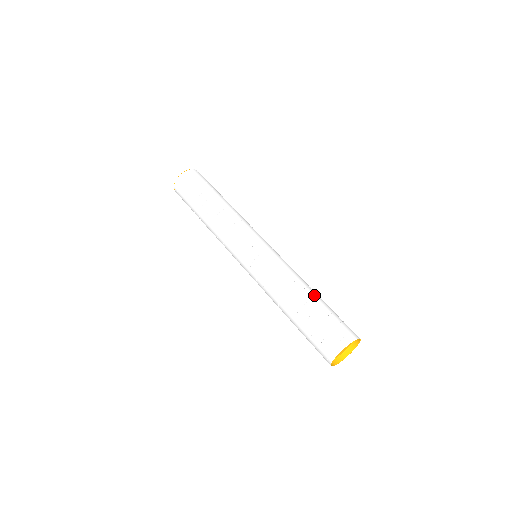
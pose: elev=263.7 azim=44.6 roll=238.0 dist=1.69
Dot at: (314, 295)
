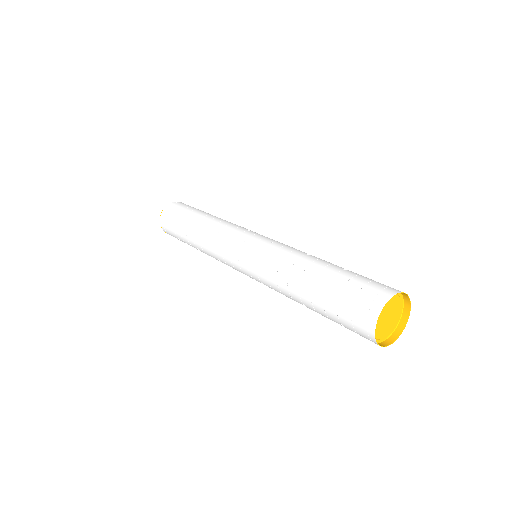
Dot at: (324, 266)
